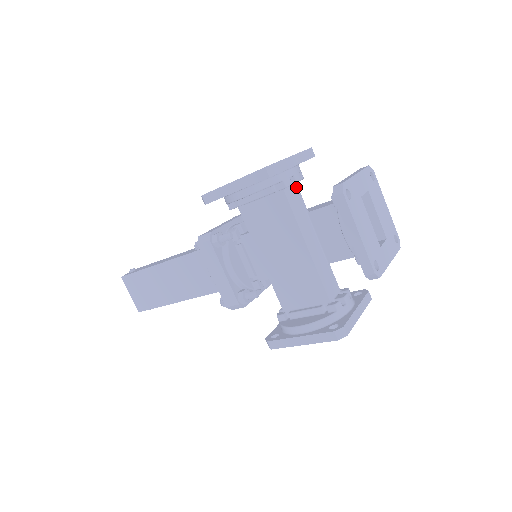
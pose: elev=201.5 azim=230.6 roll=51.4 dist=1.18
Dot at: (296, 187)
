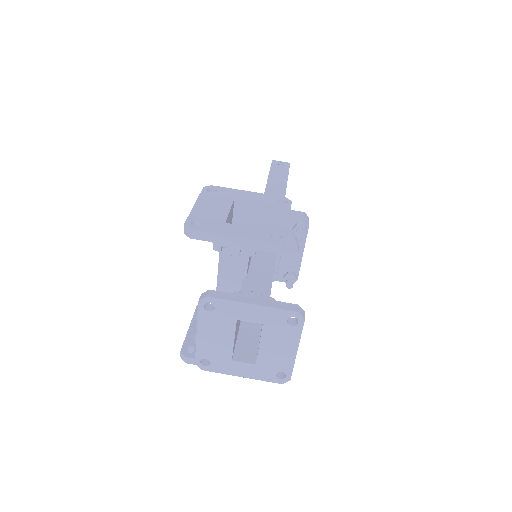
Dot at: occluded
